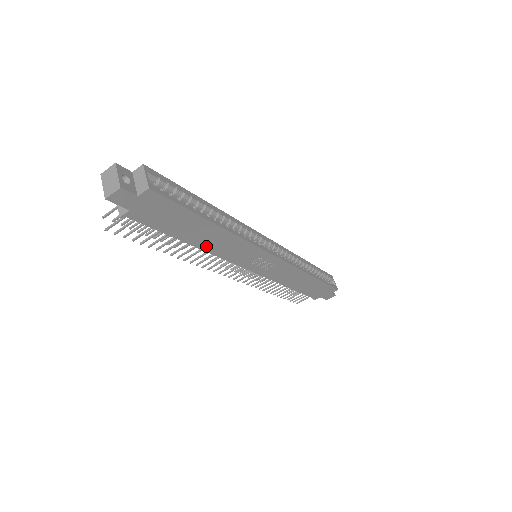
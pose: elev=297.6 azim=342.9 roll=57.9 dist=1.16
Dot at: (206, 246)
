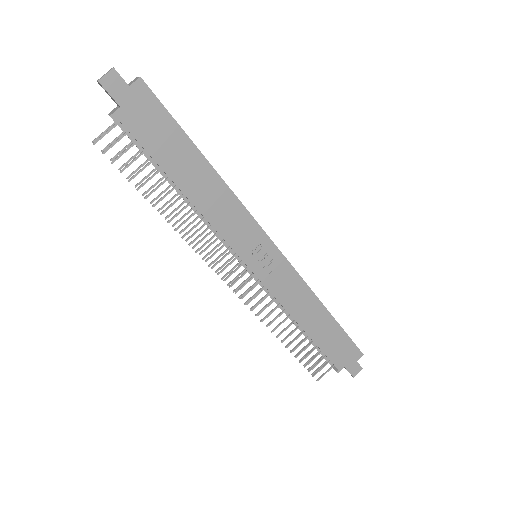
Dot at: (198, 200)
